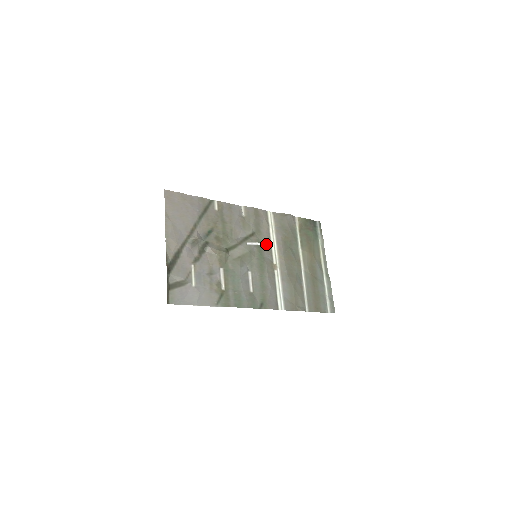
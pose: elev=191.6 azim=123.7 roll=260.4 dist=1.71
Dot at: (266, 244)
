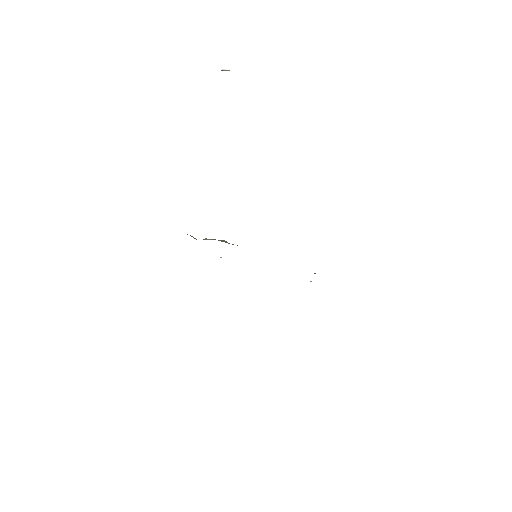
Dot at: occluded
